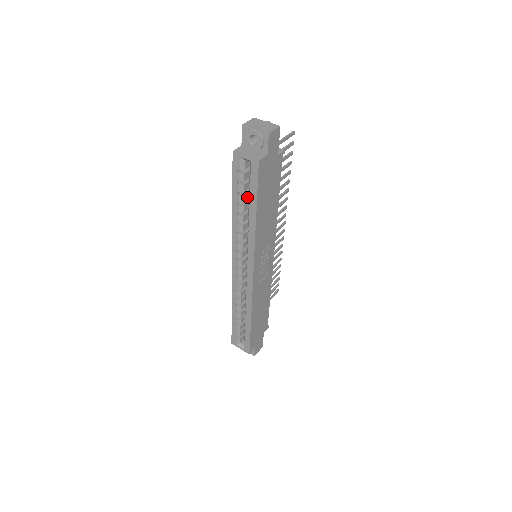
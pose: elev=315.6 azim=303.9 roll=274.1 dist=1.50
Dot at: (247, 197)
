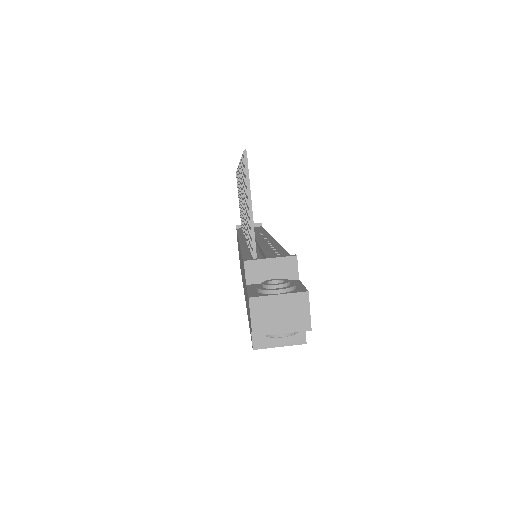
Dot at: occluded
